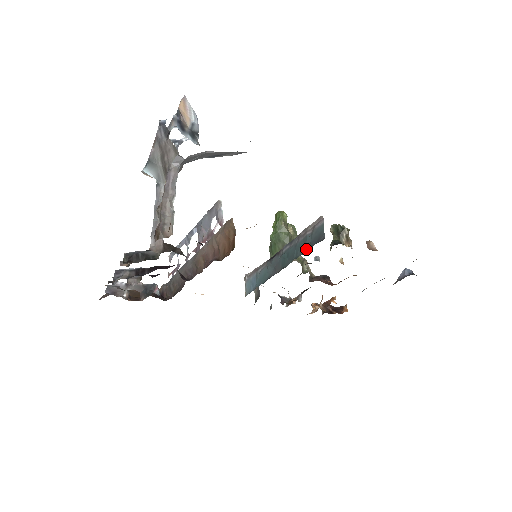
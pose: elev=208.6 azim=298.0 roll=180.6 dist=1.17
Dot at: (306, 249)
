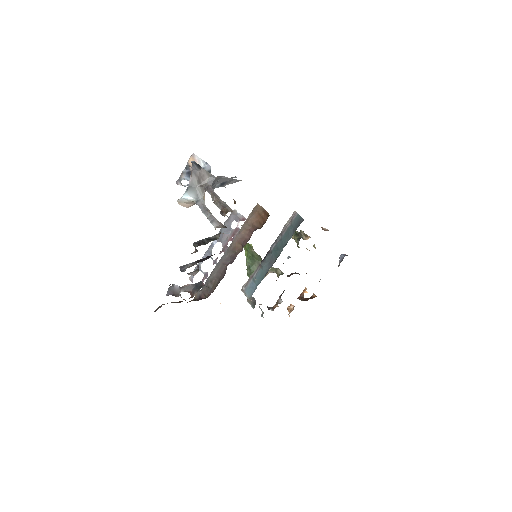
Dot at: (292, 234)
